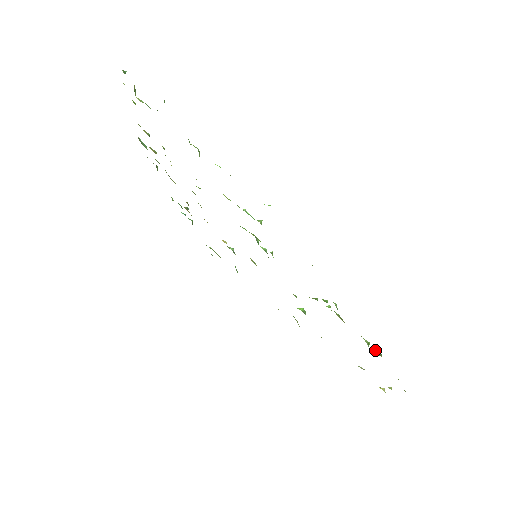
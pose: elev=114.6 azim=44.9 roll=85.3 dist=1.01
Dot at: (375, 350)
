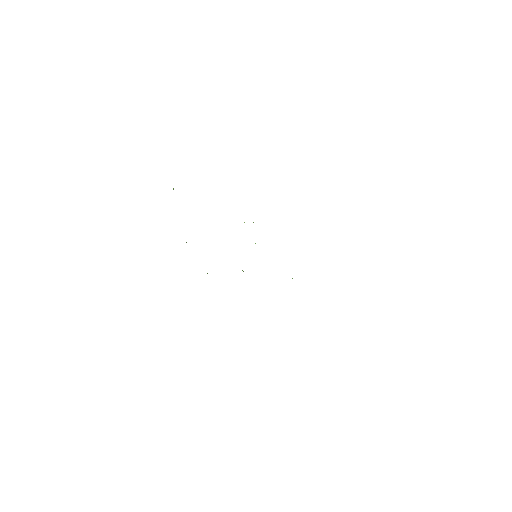
Dot at: occluded
